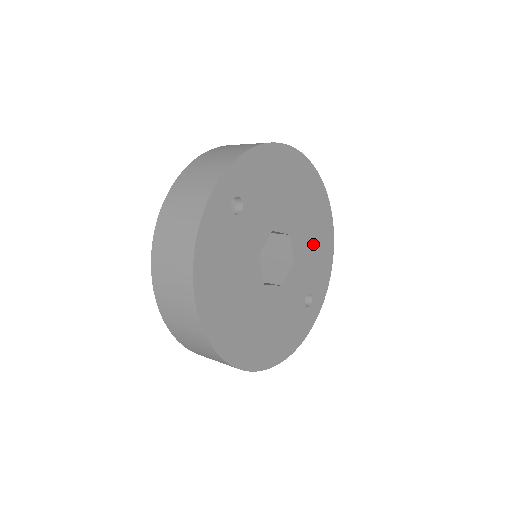
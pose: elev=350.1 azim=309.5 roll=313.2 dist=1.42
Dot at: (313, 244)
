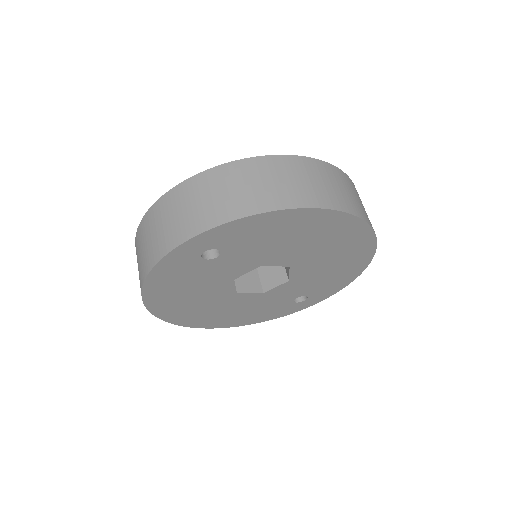
Dot at: (328, 270)
